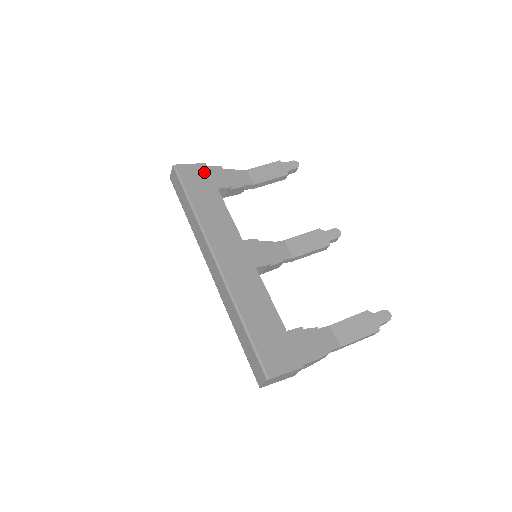
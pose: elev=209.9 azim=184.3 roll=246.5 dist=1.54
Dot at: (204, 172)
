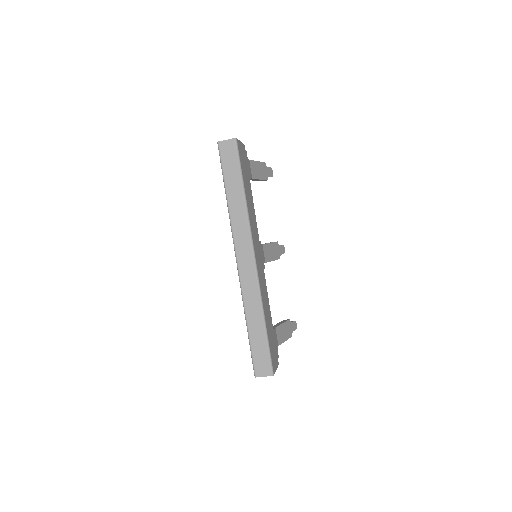
Dot at: (245, 156)
